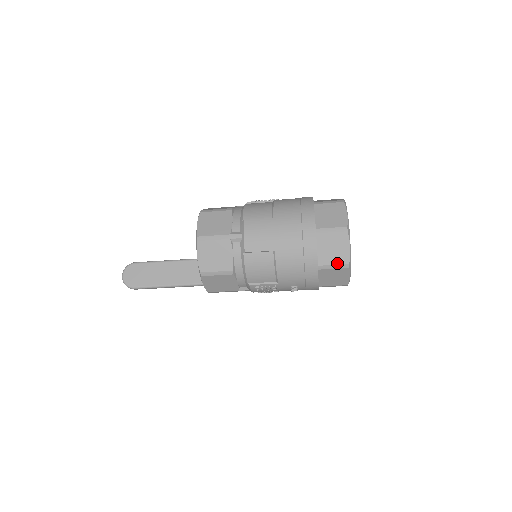
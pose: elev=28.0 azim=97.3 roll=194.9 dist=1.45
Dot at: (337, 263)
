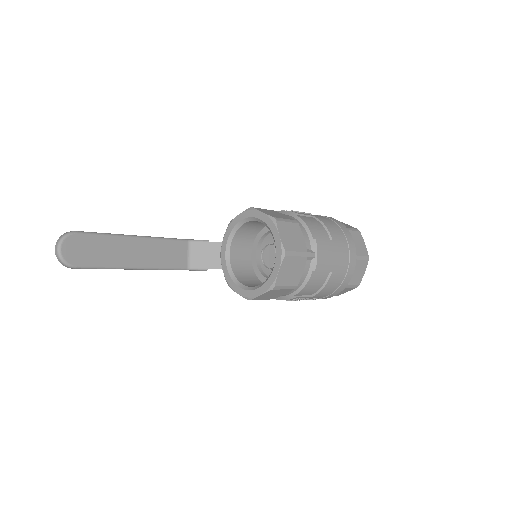
Dot at: (355, 284)
